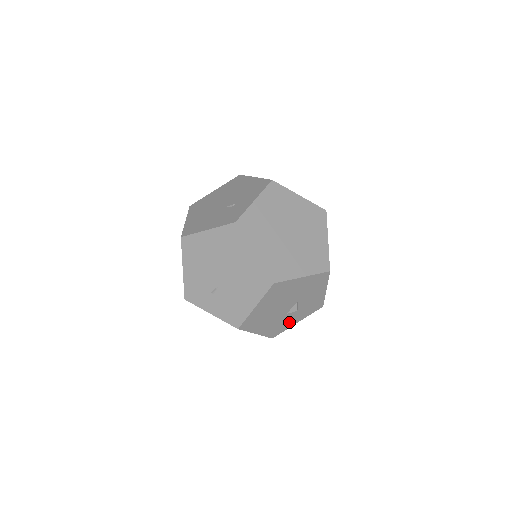
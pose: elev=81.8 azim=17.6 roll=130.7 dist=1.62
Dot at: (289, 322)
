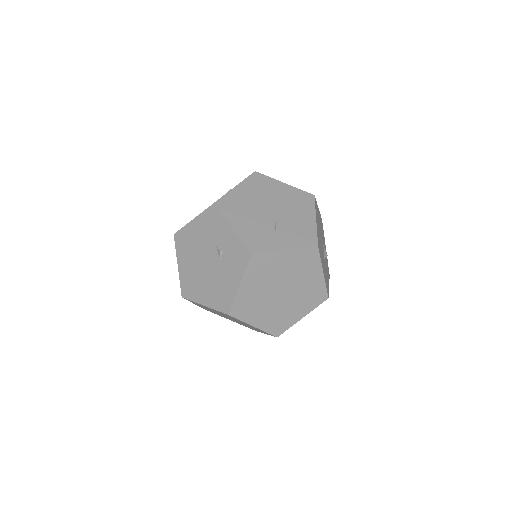
Dot at: (327, 279)
